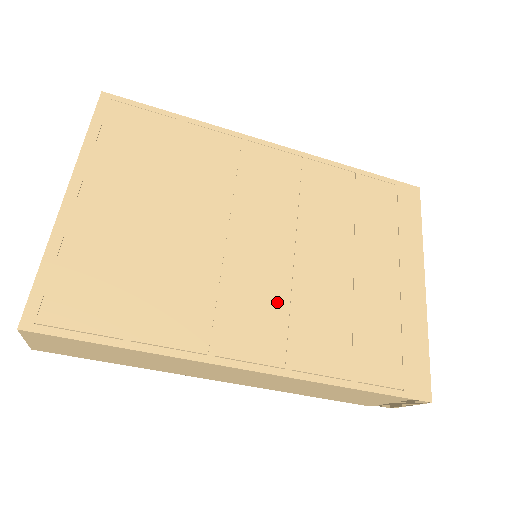
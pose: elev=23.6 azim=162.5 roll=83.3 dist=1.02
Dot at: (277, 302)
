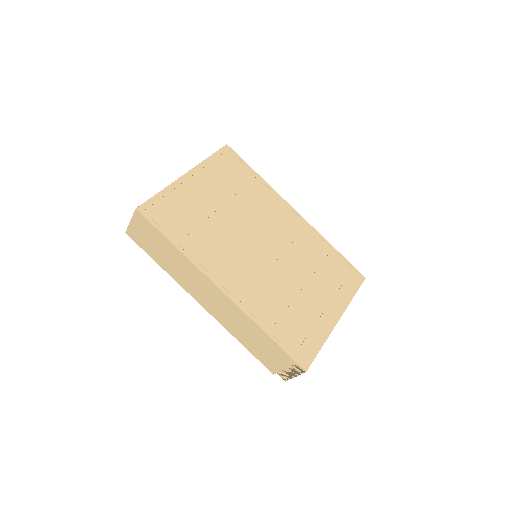
Dot at: (254, 274)
